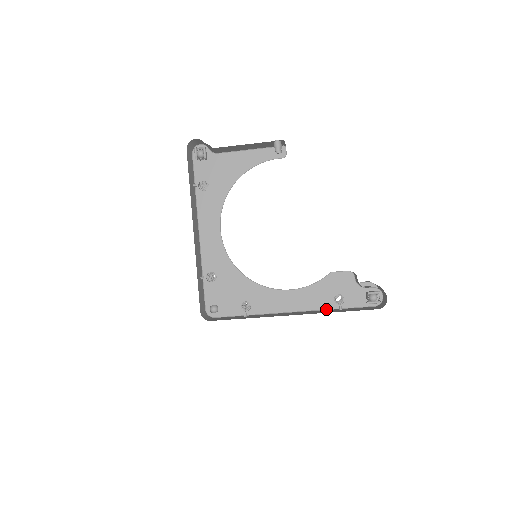
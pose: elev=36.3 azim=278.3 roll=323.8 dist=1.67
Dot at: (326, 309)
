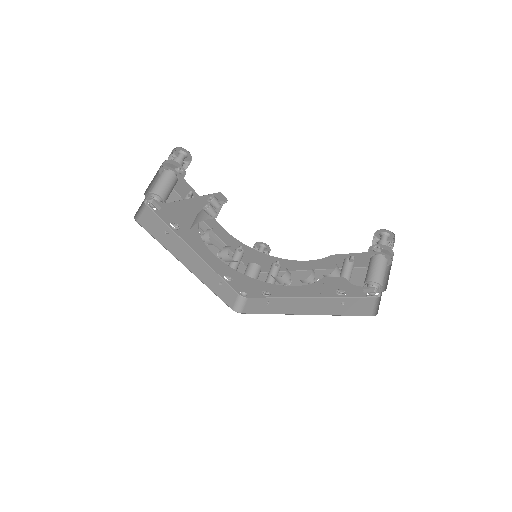
Dot at: (332, 297)
